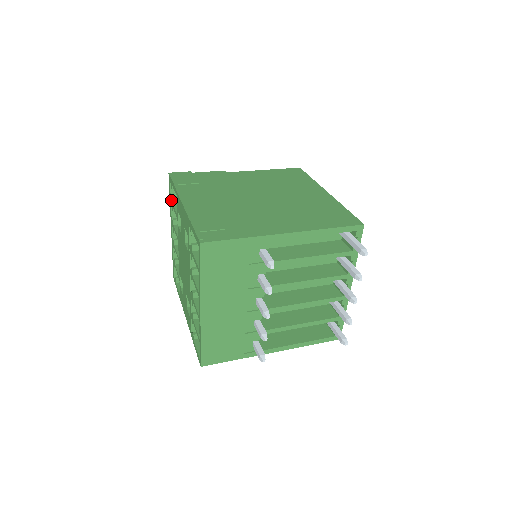
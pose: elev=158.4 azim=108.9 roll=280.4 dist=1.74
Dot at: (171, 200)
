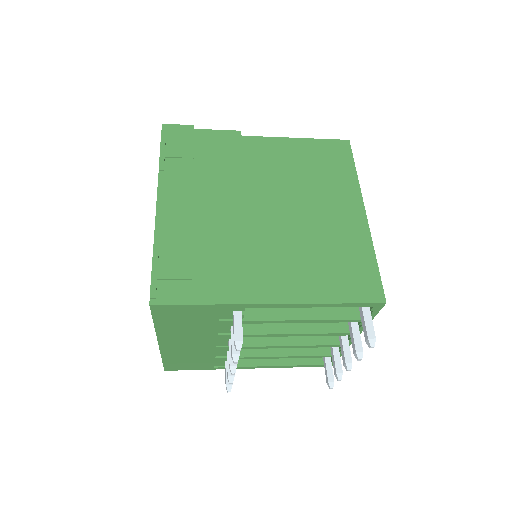
Dot at: occluded
